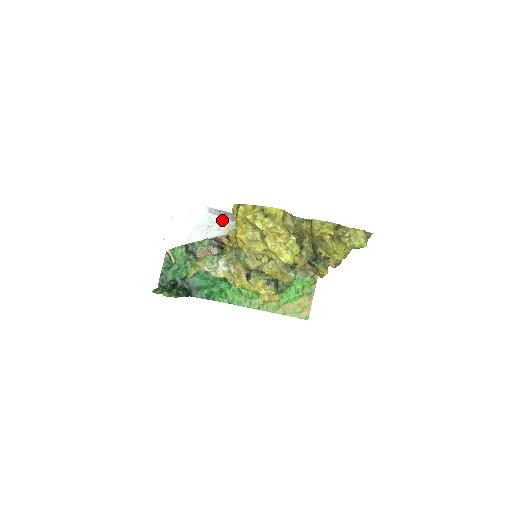
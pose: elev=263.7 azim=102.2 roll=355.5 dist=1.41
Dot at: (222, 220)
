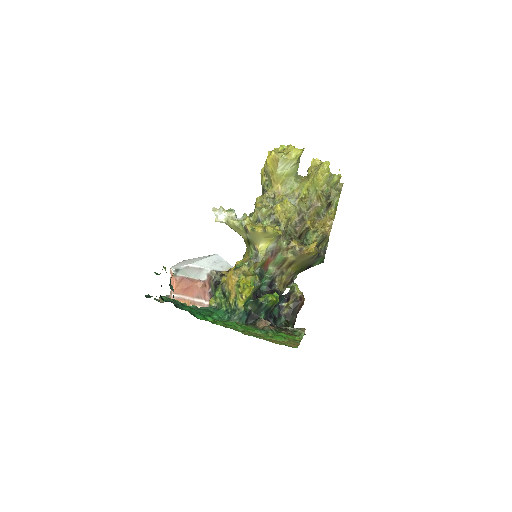
Dot at: (226, 263)
